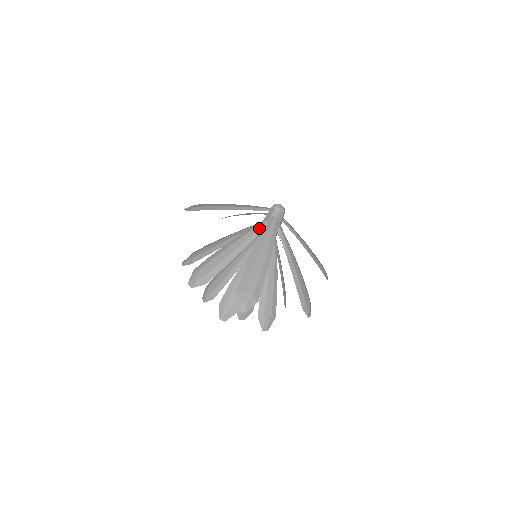
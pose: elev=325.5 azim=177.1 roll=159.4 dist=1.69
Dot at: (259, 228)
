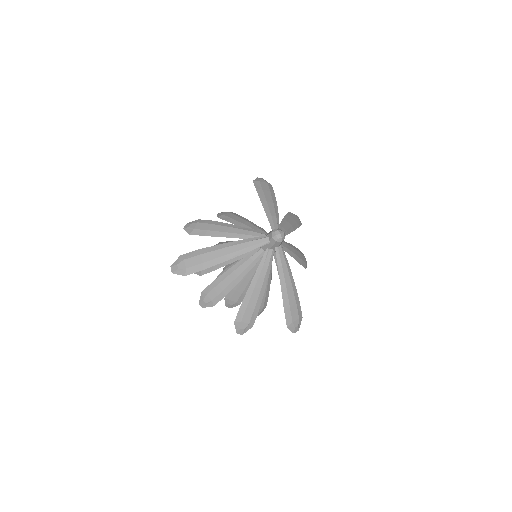
Dot at: (254, 235)
